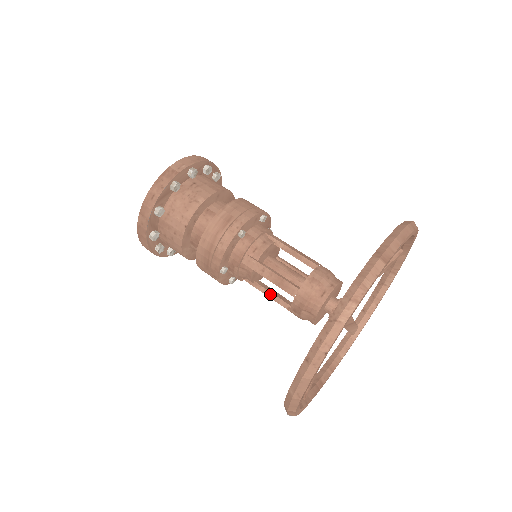
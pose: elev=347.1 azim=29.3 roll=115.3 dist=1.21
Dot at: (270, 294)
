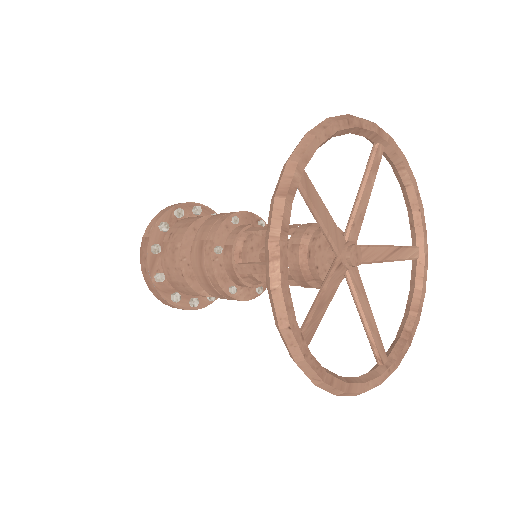
Dot at: occluded
